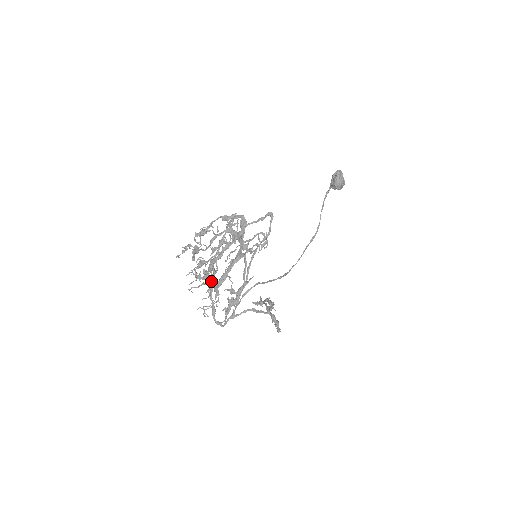
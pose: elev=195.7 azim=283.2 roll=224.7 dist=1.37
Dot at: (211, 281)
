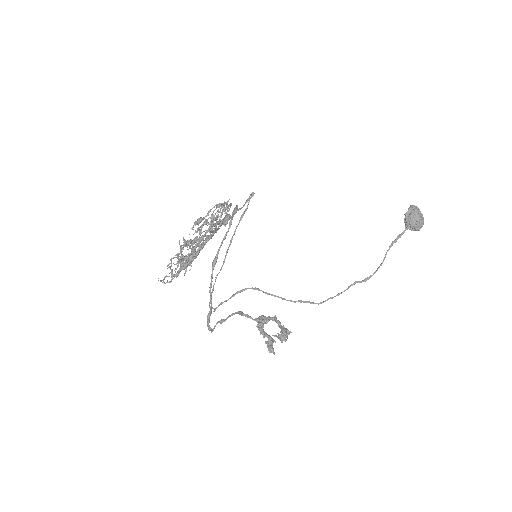
Dot at: (212, 281)
